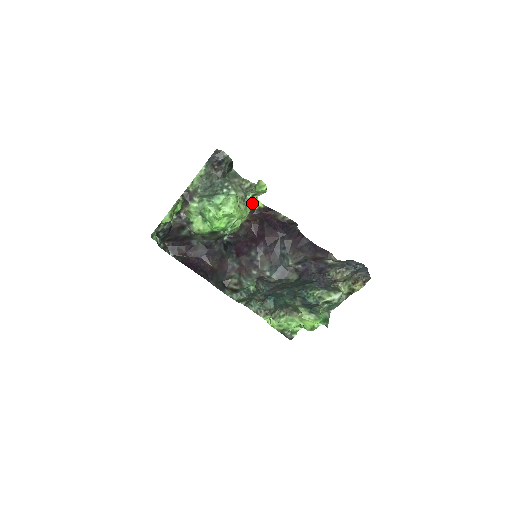
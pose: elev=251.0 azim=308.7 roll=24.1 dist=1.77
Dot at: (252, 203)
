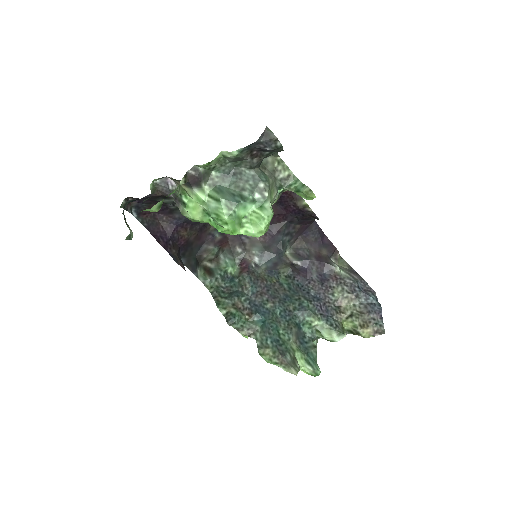
Dot at: (279, 196)
